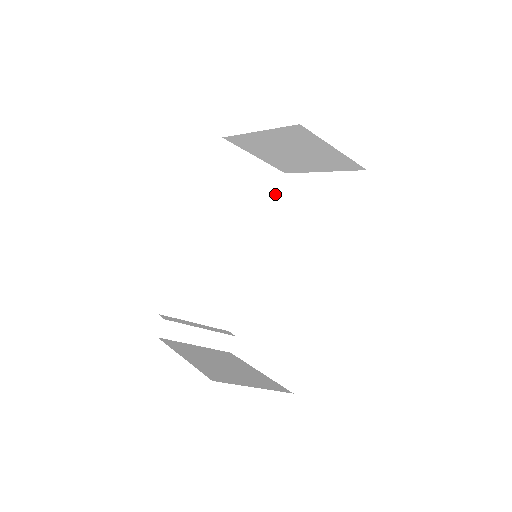
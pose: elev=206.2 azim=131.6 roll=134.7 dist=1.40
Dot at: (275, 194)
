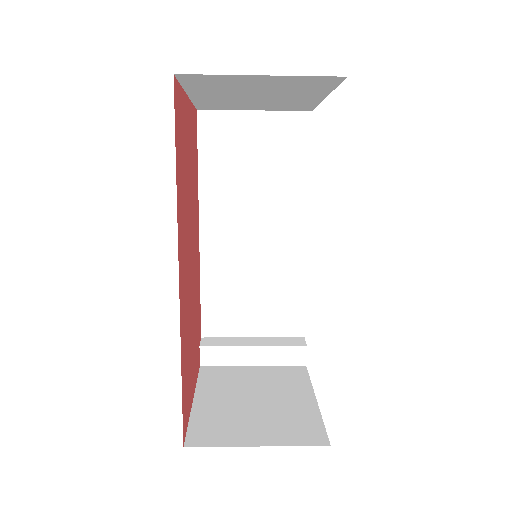
Dot at: (307, 146)
